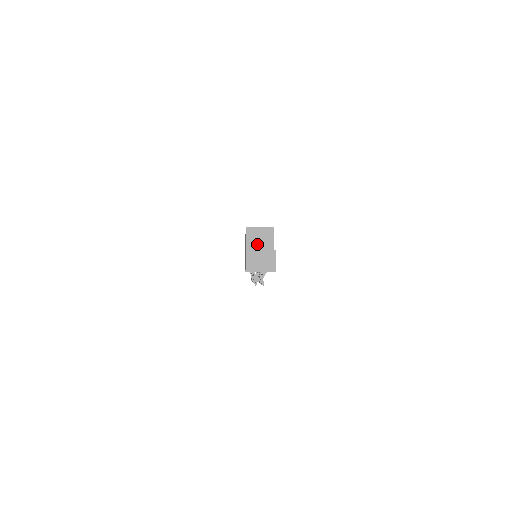
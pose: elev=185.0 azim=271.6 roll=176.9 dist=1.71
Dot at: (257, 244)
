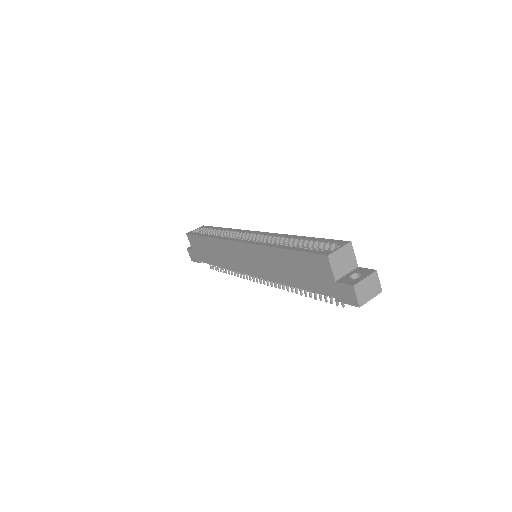
Dot at: (342, 268)
